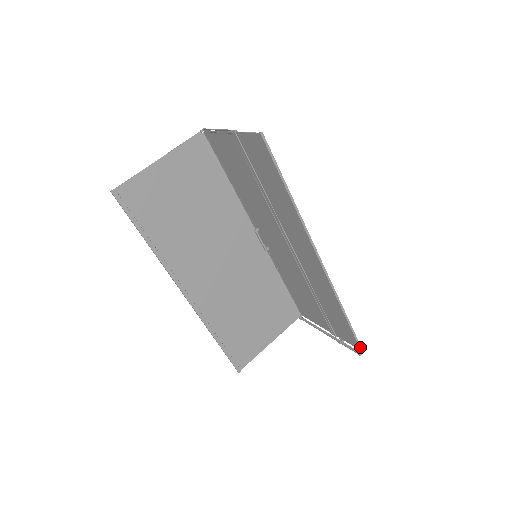
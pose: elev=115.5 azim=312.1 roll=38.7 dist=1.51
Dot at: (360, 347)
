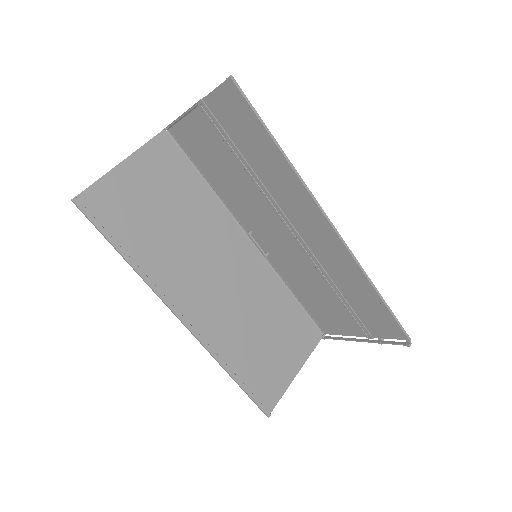
Dot at: (406, 335)
